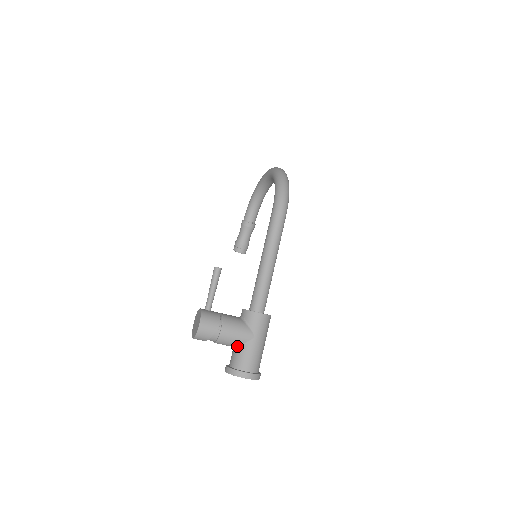
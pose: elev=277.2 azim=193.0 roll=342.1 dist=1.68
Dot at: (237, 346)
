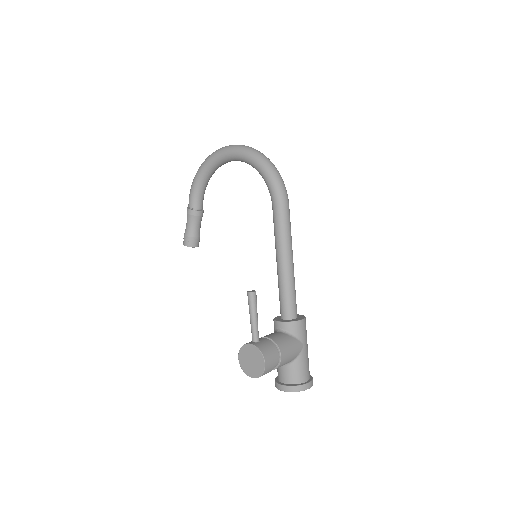
Dot at: (290, 362)
